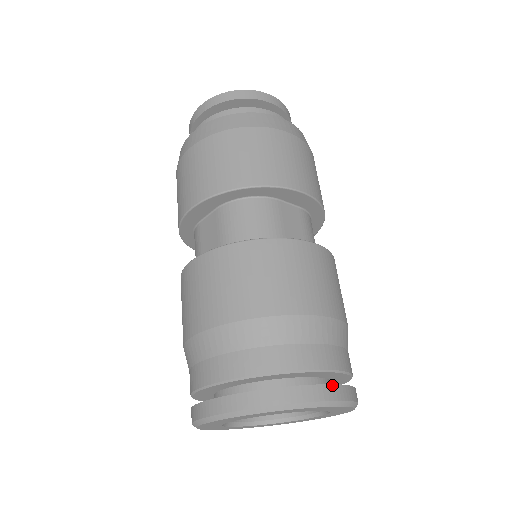
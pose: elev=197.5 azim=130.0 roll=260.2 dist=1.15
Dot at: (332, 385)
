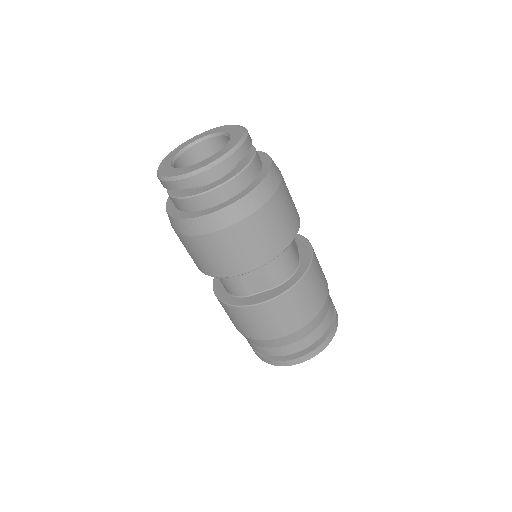
Dot at: (336, 312)
